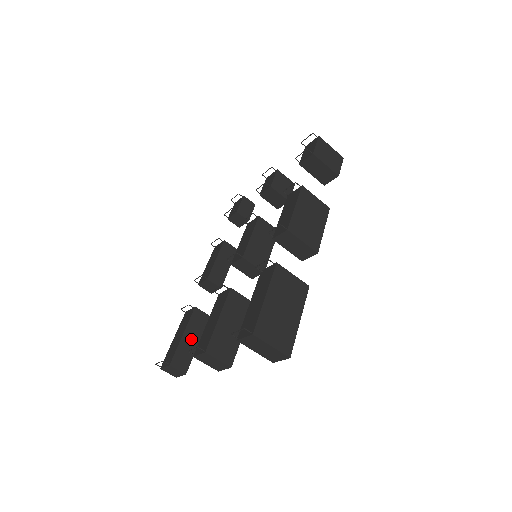
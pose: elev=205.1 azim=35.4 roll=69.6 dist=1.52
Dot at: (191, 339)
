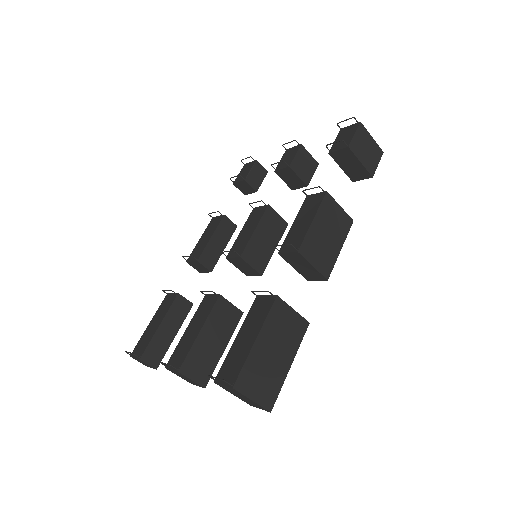
Dot at: (168, 330)
